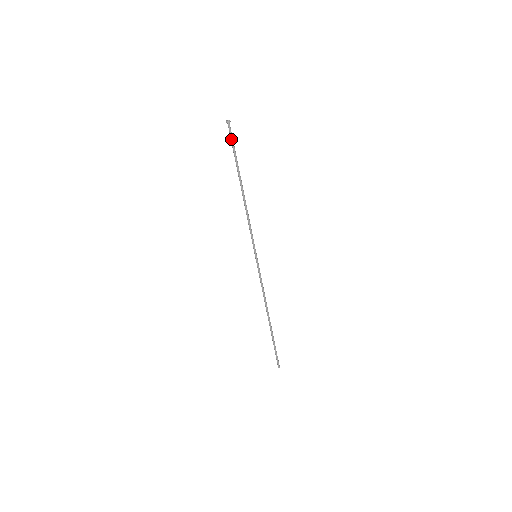
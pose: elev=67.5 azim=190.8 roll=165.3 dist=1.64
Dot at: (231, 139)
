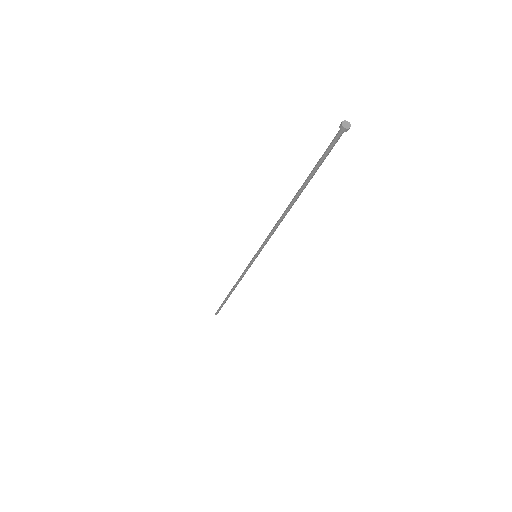
Dot at: (330, 151)
